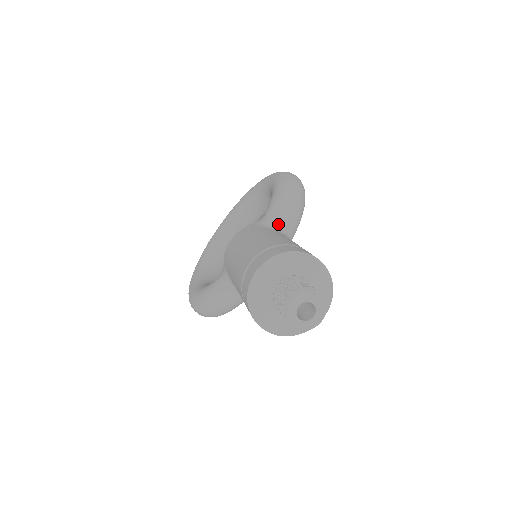
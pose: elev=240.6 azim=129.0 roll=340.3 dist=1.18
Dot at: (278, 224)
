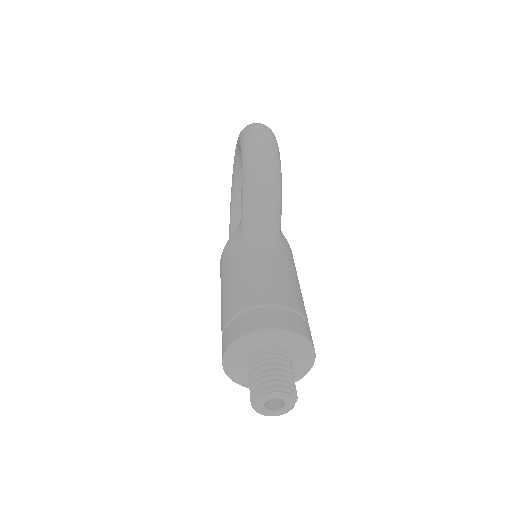
Dot at: (253, 234)
